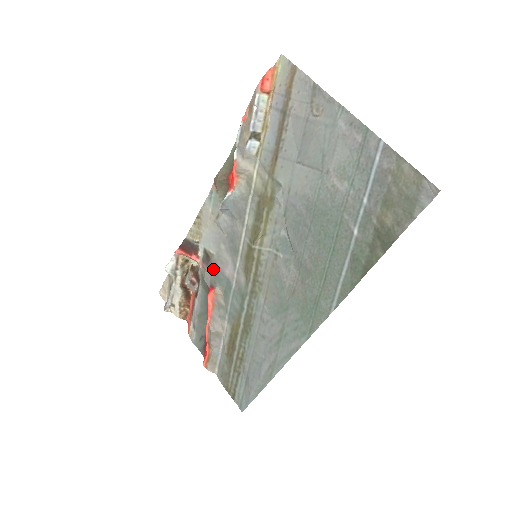
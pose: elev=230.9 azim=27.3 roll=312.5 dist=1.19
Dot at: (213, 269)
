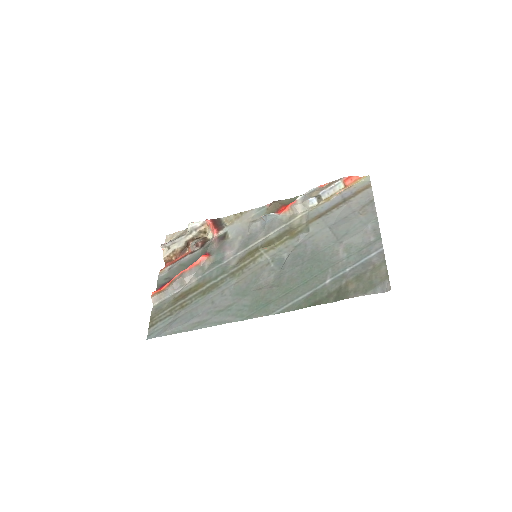
Dot at: (220, 245)
